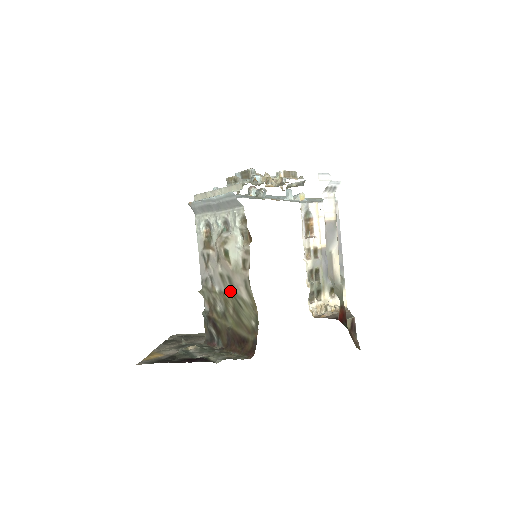
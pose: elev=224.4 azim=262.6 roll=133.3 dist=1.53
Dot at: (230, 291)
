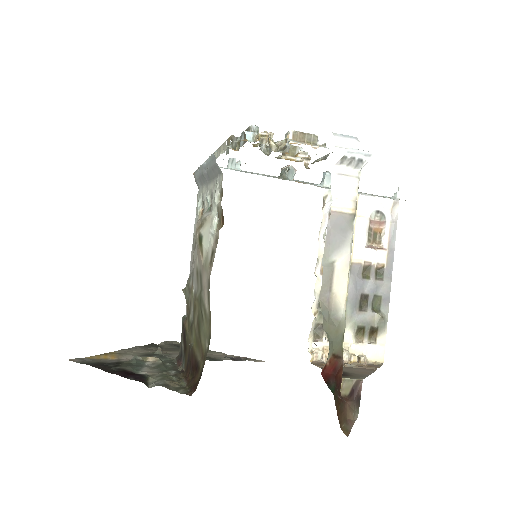
Dot at: (199, 294)
